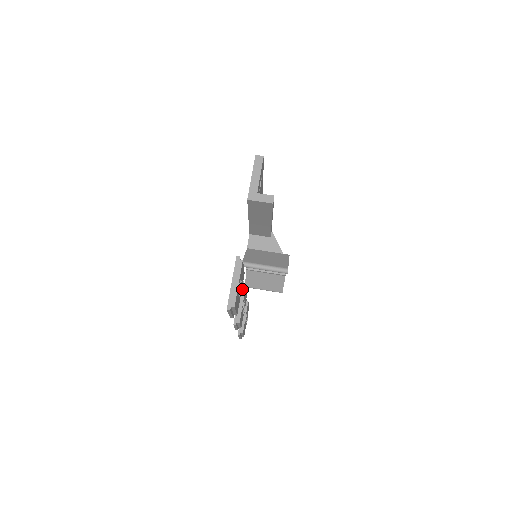
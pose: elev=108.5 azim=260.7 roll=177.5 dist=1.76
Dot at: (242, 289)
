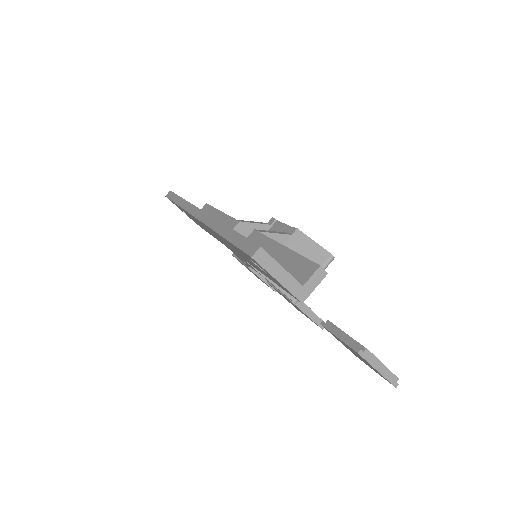
Dot at: (297, 303)
